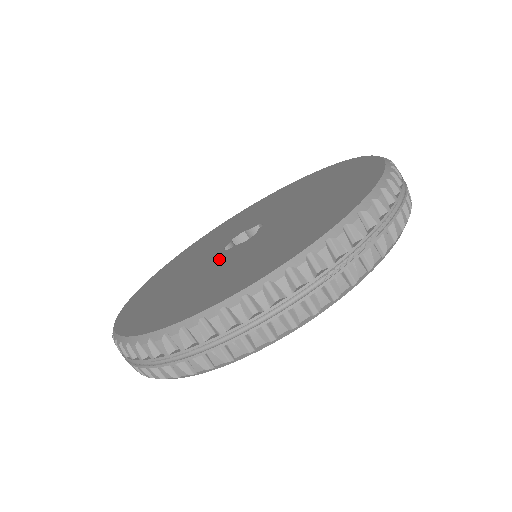
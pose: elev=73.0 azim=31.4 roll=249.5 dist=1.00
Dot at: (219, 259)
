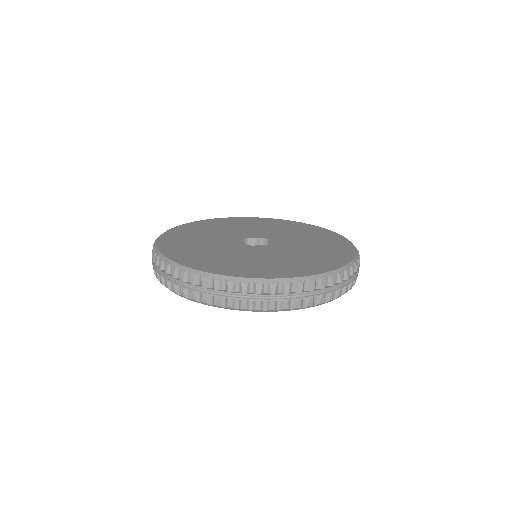
Dot at: (256, 250)
